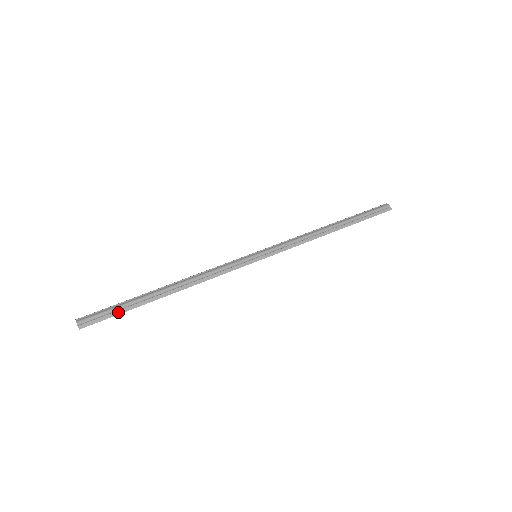
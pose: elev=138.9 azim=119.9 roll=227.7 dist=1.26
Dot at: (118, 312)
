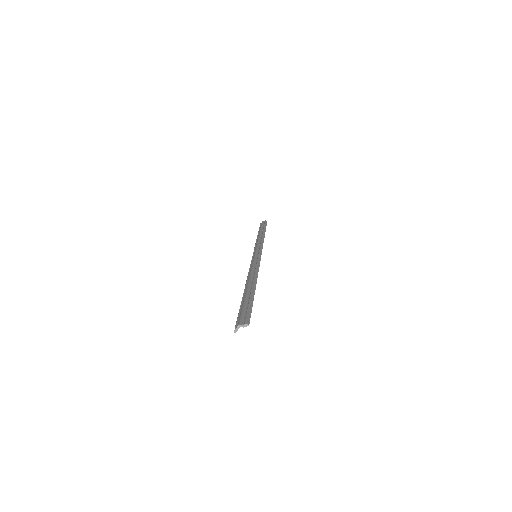
Dot at: (250, 305)
